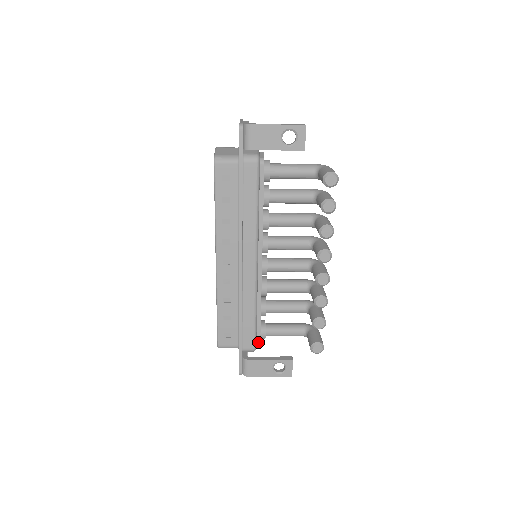
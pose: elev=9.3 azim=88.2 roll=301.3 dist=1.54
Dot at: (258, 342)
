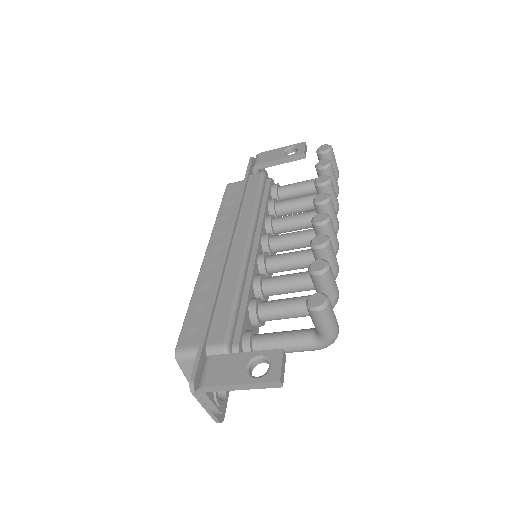
Dot at: (236, 344)
